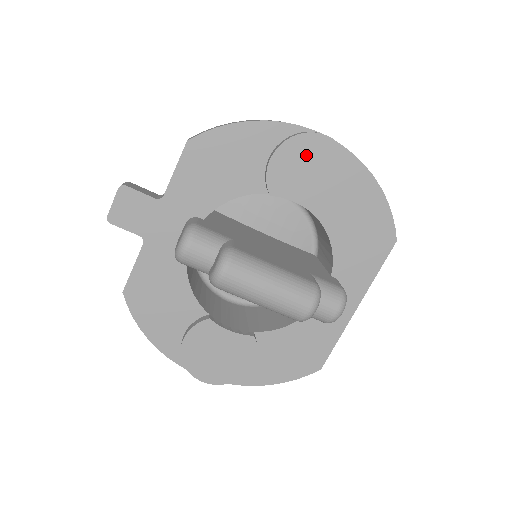
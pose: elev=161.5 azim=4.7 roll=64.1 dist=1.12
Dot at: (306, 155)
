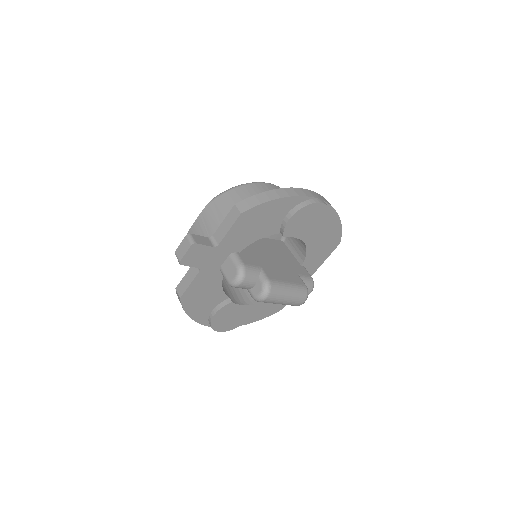
Dot at: (309, 214)
